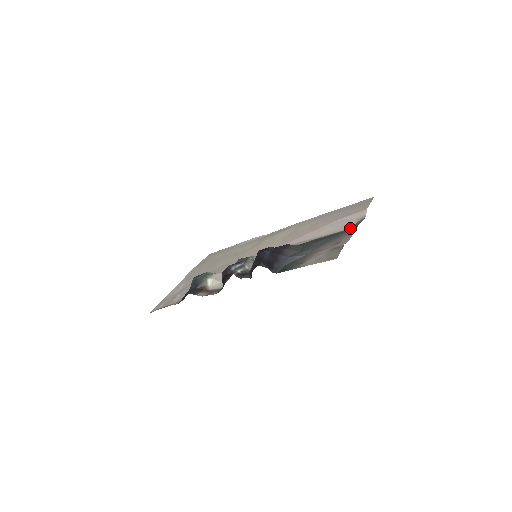
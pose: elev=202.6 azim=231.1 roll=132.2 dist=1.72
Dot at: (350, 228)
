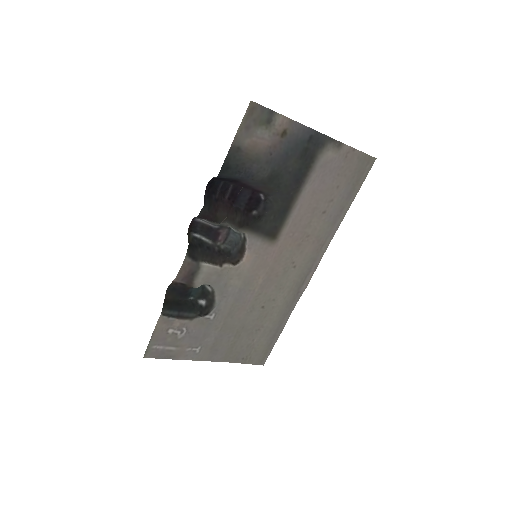
Dot at: (320, 148)
